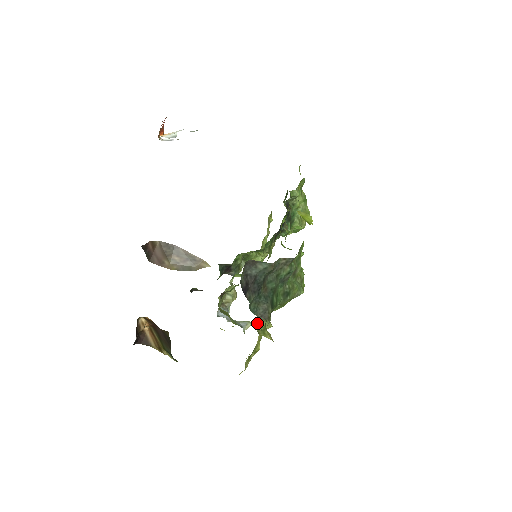
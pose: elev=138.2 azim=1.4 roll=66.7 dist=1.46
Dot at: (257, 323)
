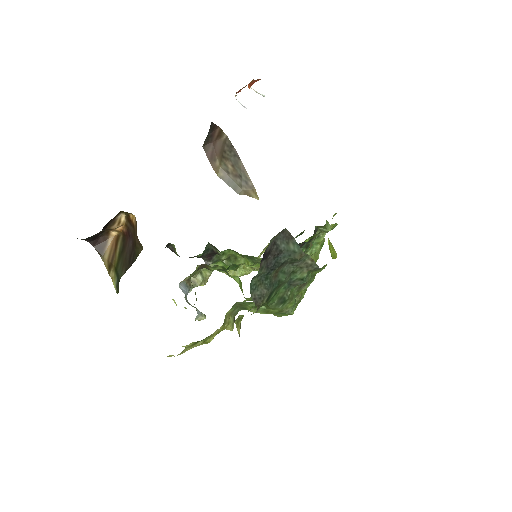
Dot at: (228, 312)
